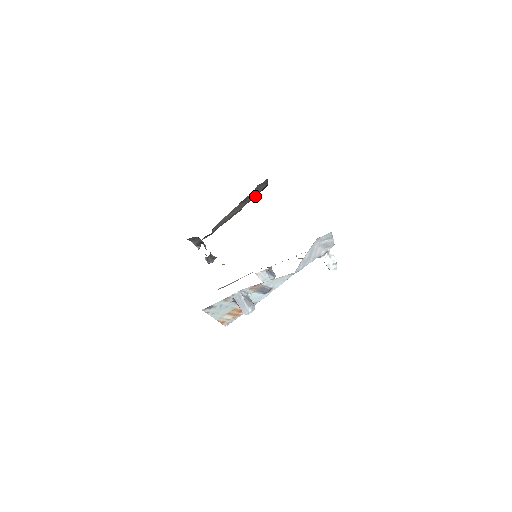
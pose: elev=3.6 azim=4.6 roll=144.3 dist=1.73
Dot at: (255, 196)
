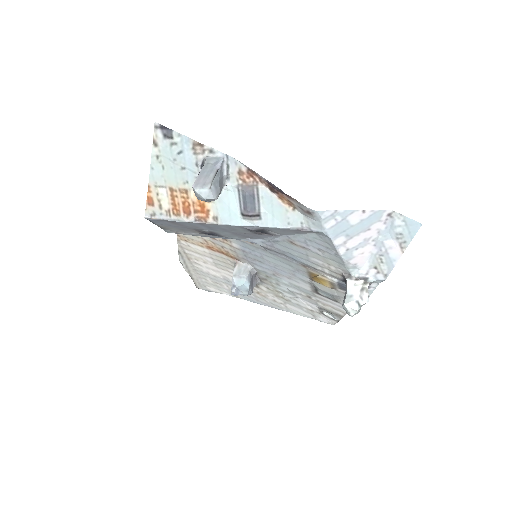
Dot at: occluded
